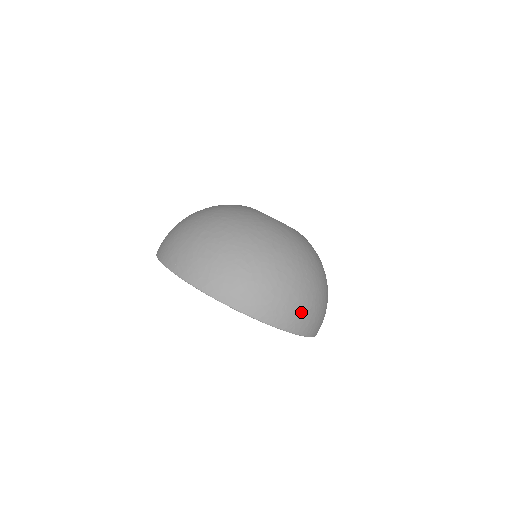
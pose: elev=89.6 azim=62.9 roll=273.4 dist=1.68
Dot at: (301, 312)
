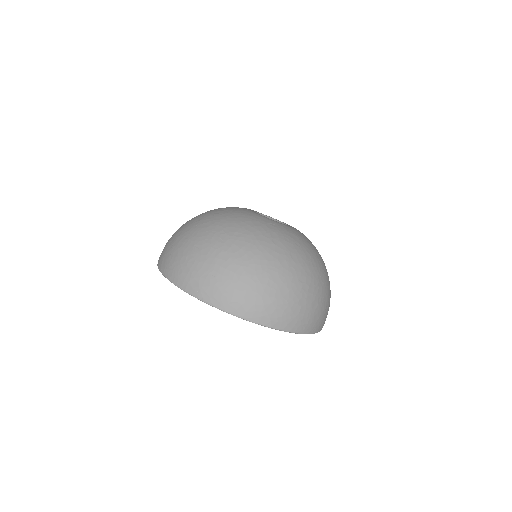
Dot at: (320, 314)
